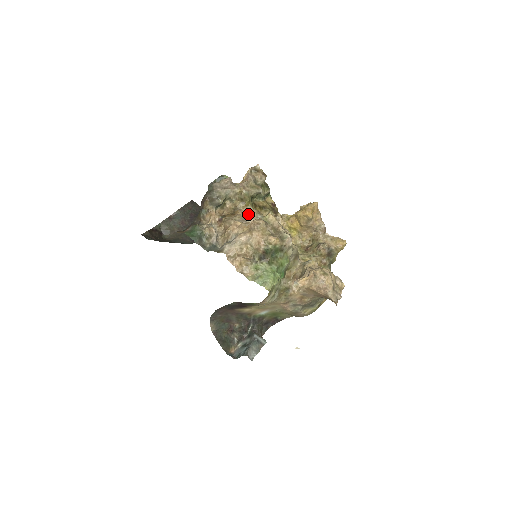
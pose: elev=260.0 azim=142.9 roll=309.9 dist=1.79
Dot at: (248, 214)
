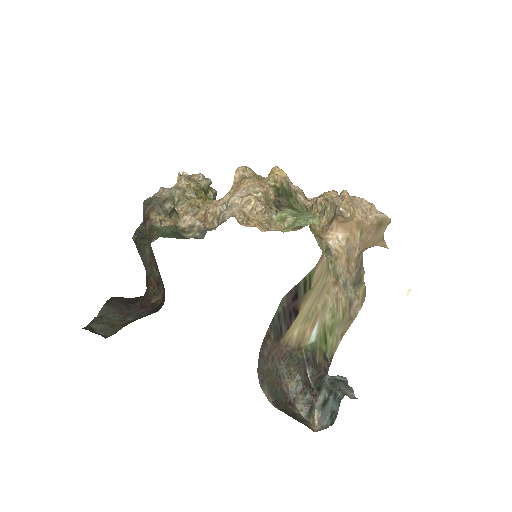
Dot at: occluded
